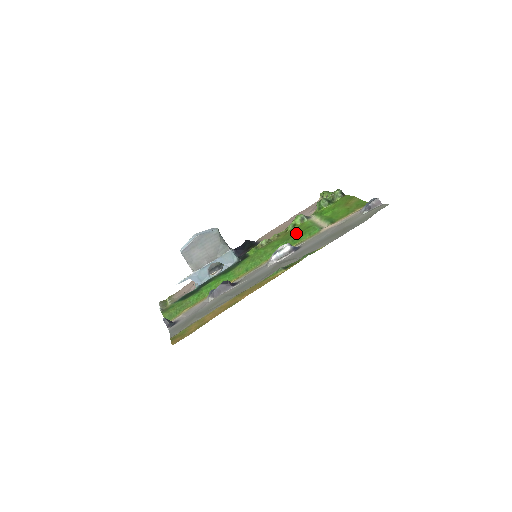
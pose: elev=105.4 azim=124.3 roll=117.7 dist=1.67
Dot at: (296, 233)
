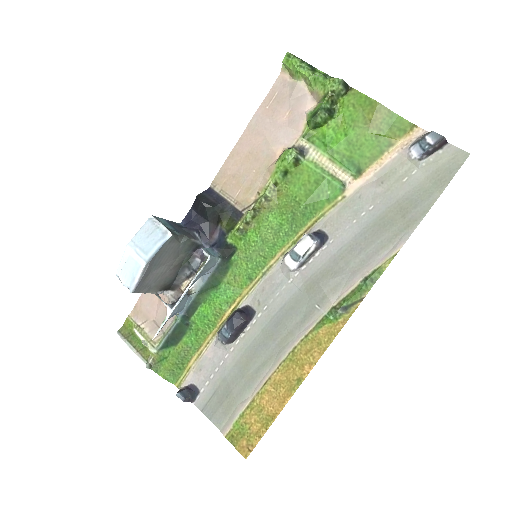
Dot at: (301, 197)
